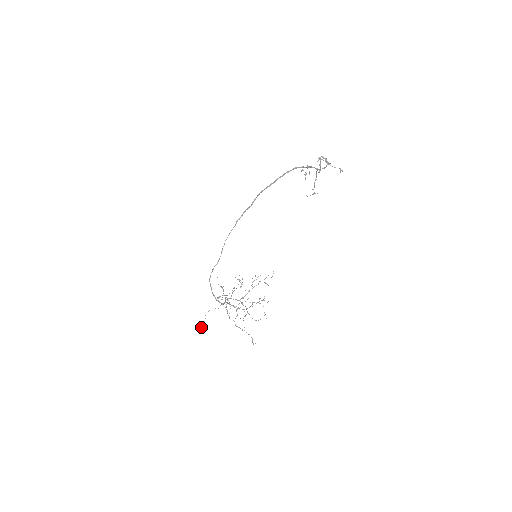
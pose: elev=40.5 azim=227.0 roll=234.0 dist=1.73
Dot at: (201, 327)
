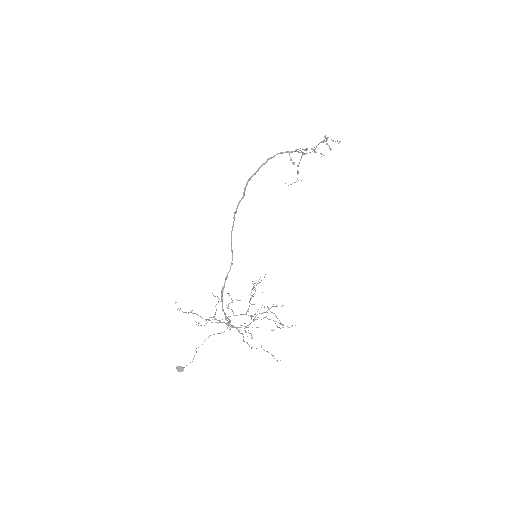
Dot at: (182, 371)
